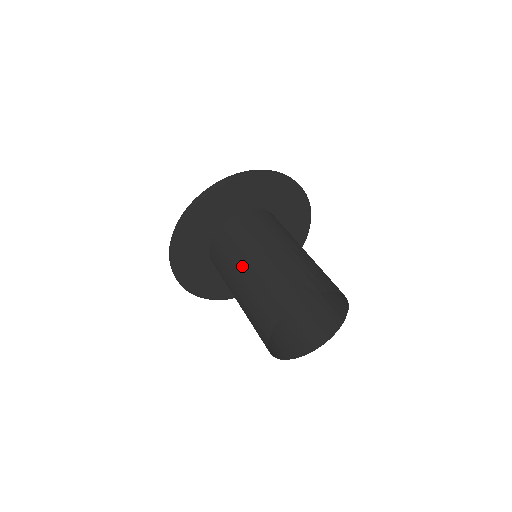
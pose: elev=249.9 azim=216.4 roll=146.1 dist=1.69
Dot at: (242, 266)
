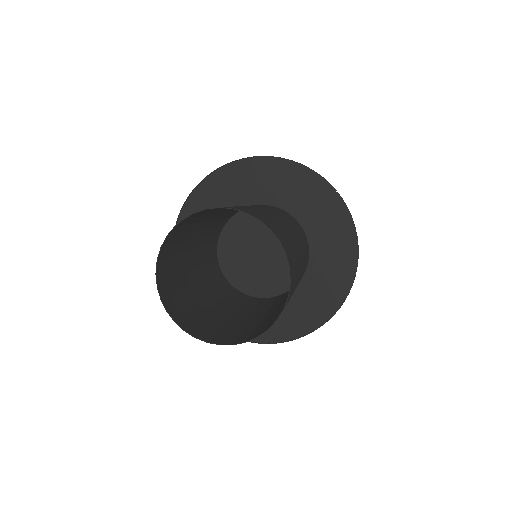
Dot at: (217, 214)
